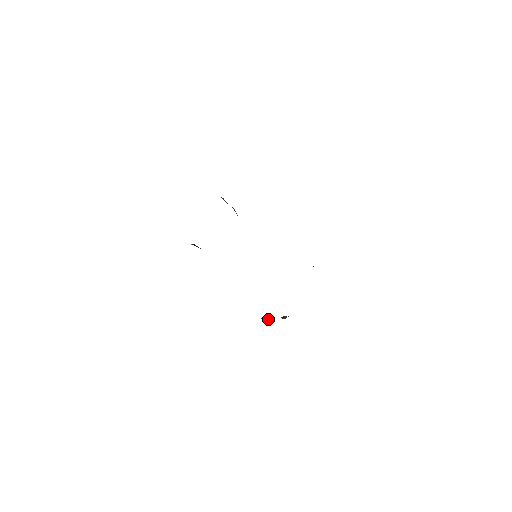
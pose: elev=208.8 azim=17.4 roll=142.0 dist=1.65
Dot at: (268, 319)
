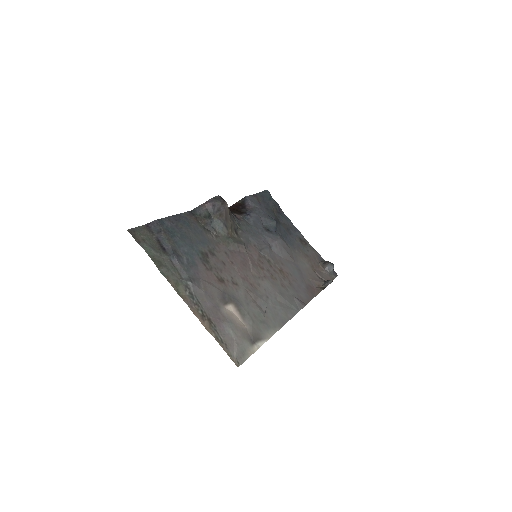
Dot at: (331, 265)
